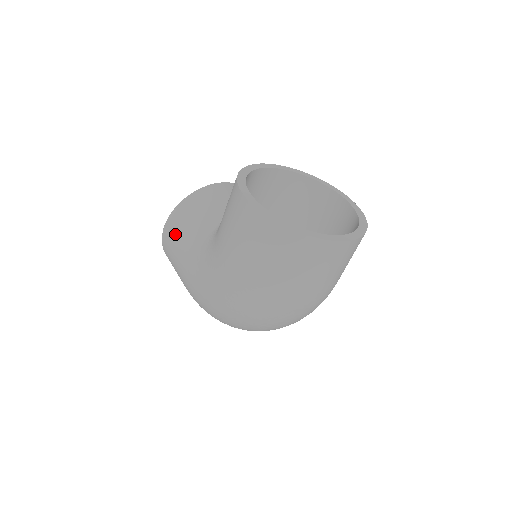
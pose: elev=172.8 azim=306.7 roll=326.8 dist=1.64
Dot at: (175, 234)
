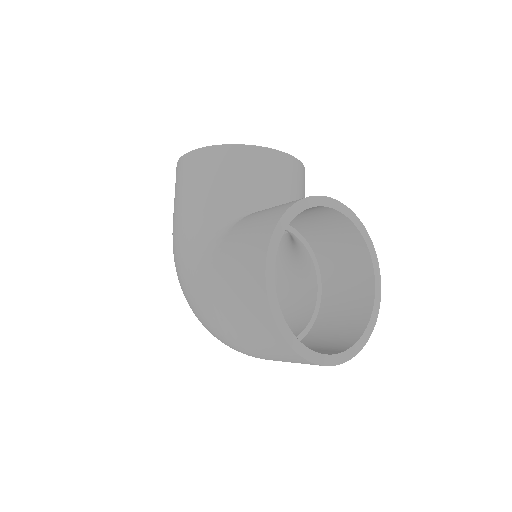
Dot at: (192, 177)
